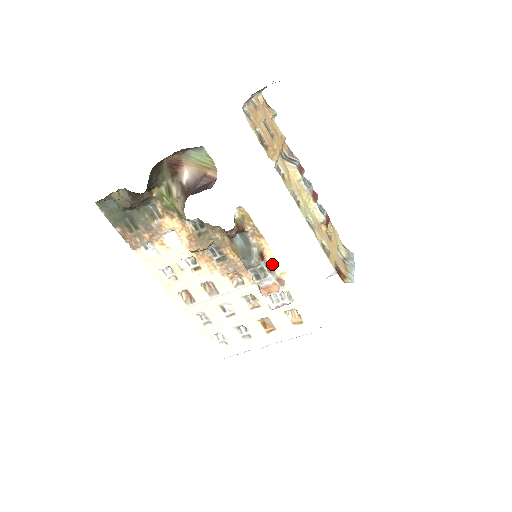
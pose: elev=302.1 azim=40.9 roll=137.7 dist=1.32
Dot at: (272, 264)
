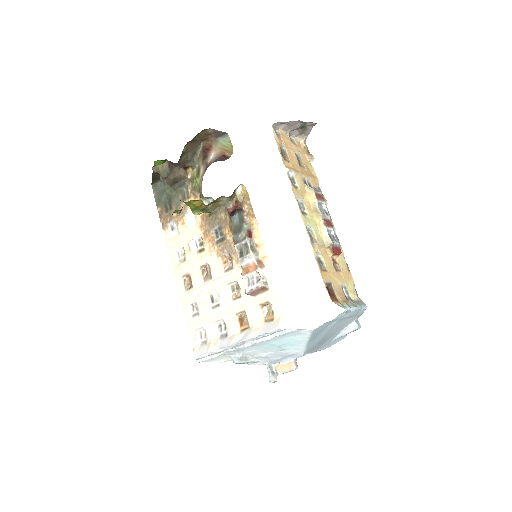
Dot at: (258, 246)
